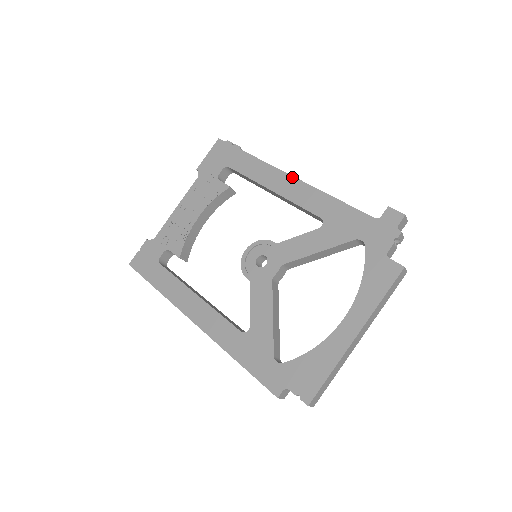
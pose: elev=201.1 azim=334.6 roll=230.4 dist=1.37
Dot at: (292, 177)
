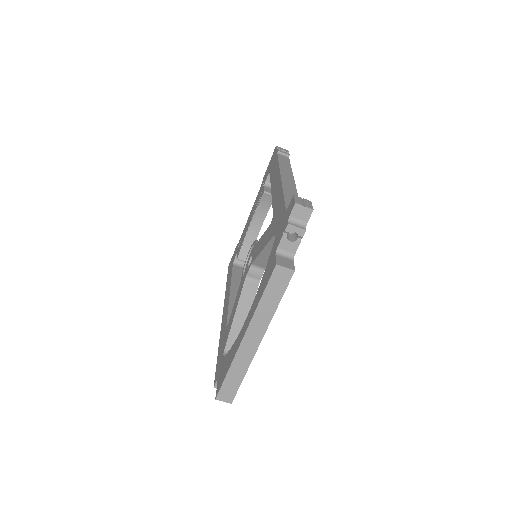
Dot at: (279, 174)
